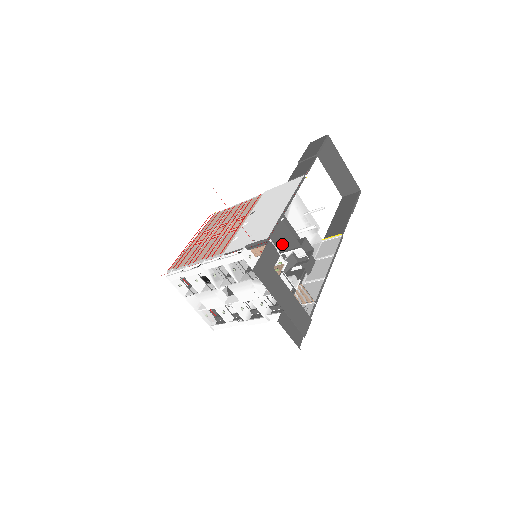
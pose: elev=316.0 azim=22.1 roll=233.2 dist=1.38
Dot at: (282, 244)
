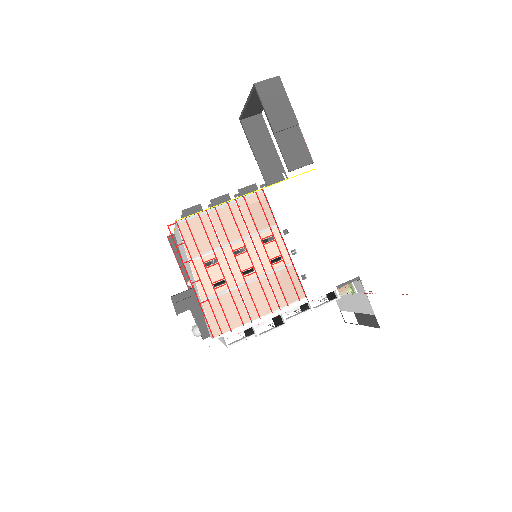
Dot at: occluded
